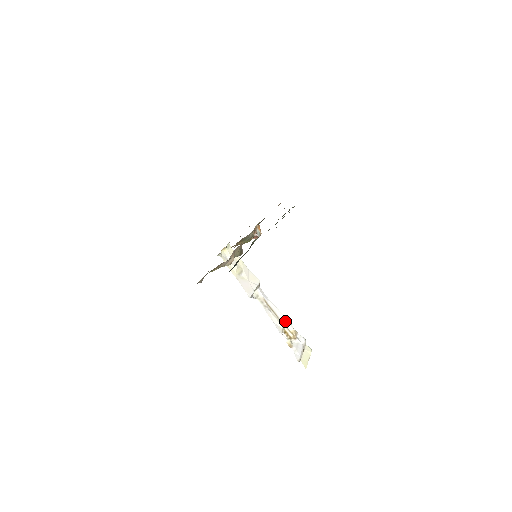
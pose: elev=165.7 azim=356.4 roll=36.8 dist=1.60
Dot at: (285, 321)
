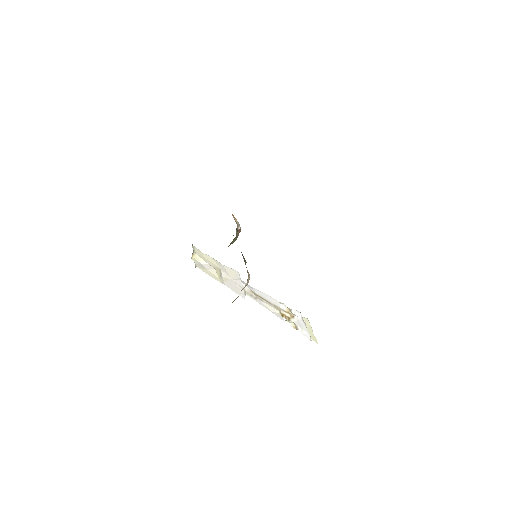
Dot at: (277, 303)
